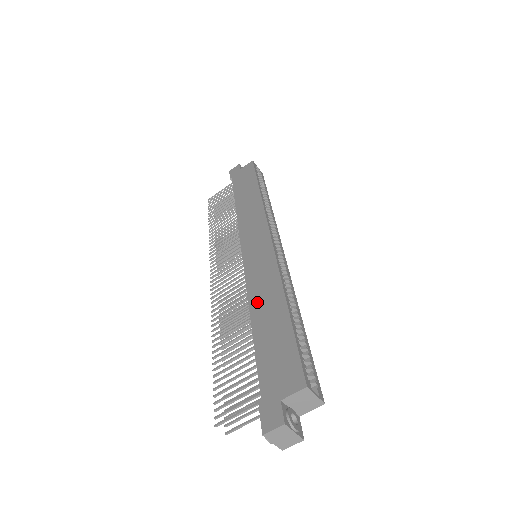
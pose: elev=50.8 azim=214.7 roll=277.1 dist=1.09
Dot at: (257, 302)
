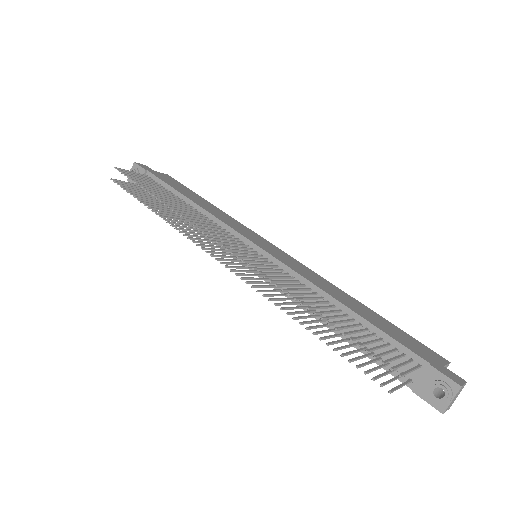
Dot at: (329, 290)
